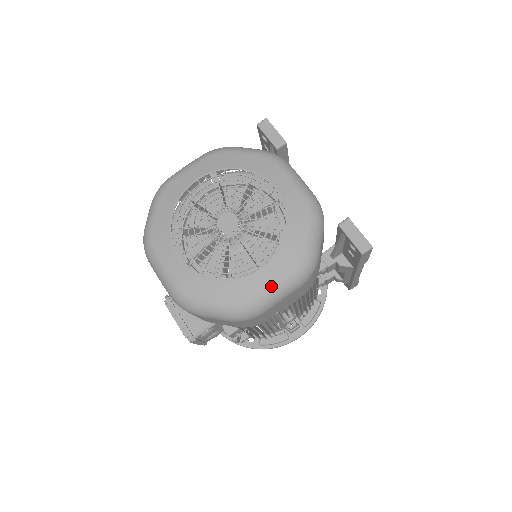
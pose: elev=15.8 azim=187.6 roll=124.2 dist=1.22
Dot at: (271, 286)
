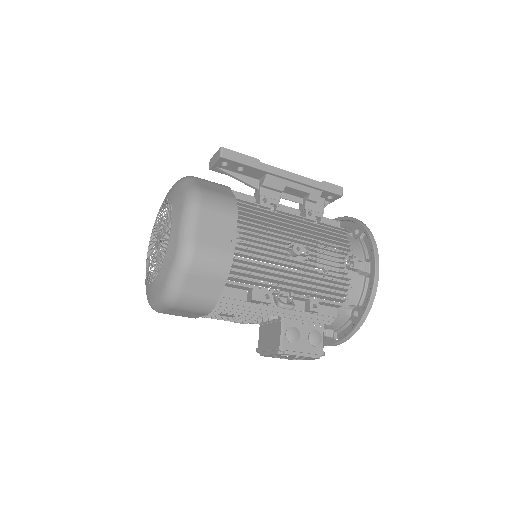
Dot at: (179, 226)
